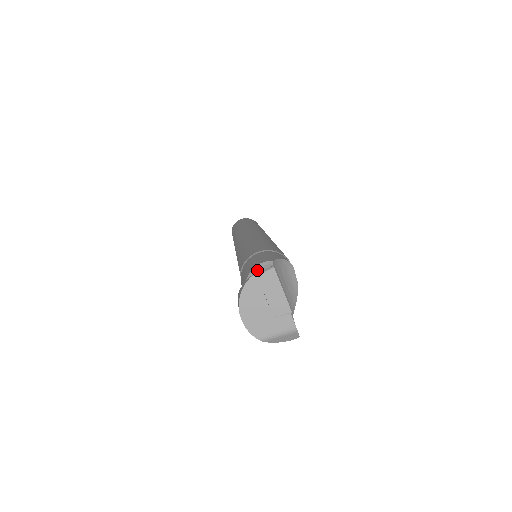
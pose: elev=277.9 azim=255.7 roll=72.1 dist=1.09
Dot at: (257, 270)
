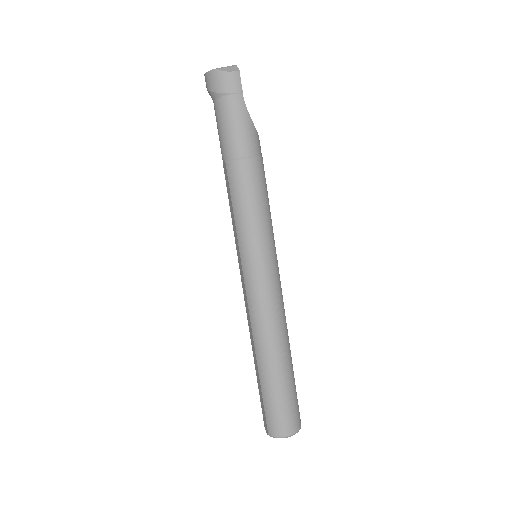
Dot at: occluded
